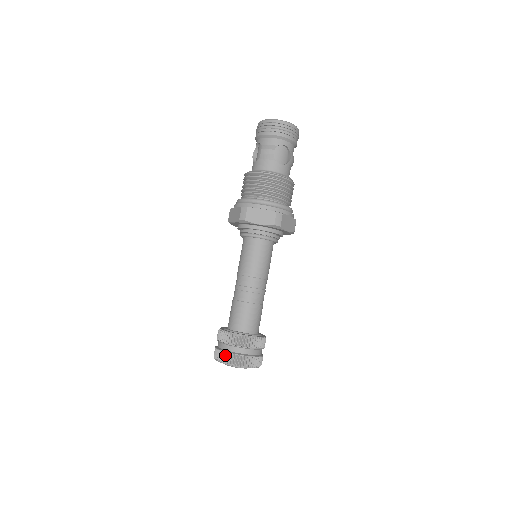
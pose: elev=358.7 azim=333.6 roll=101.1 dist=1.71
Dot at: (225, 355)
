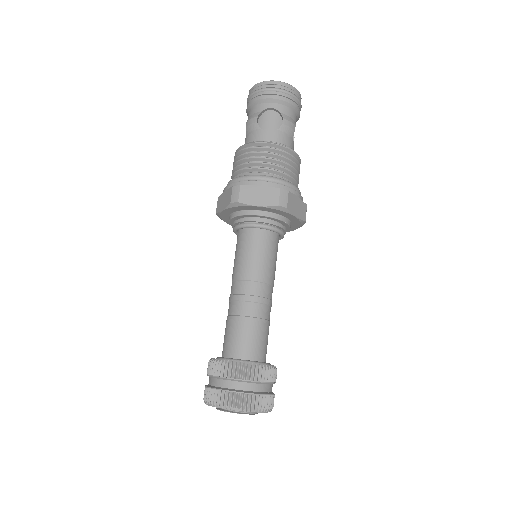
Dot at: (255, 399)
